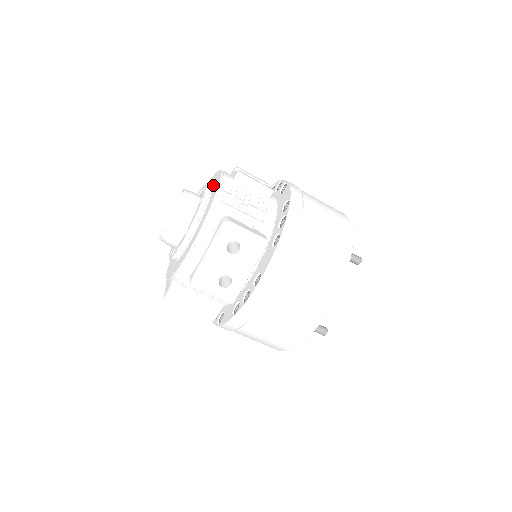
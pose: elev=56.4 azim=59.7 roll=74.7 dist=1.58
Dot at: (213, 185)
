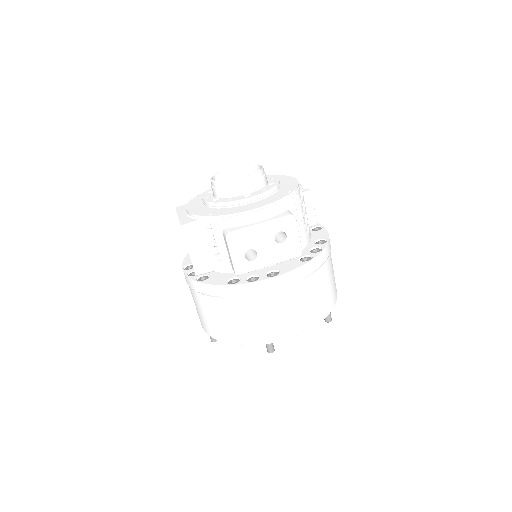
Dot at: (282, 182)
